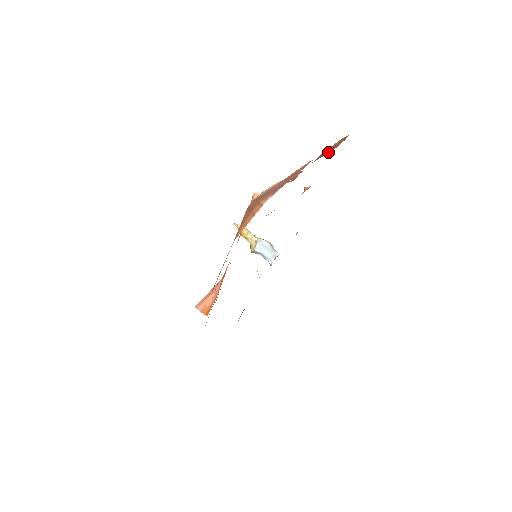
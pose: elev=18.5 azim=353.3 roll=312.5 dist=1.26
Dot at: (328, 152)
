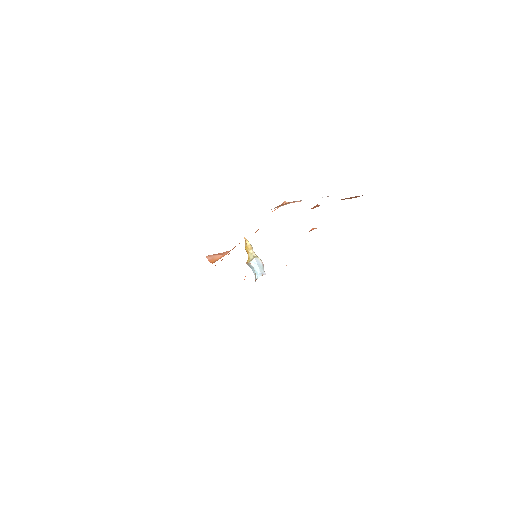
Dot at: (344, 199)
